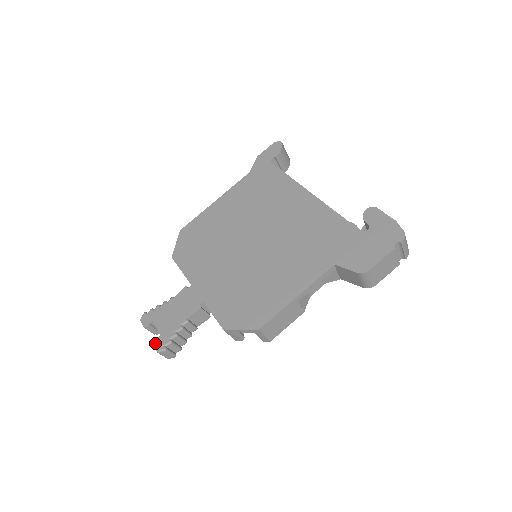
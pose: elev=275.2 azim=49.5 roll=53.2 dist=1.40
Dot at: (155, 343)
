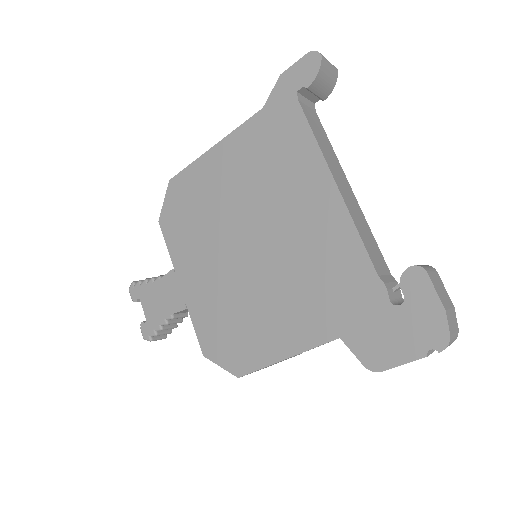
Dot at: (141, 328)
